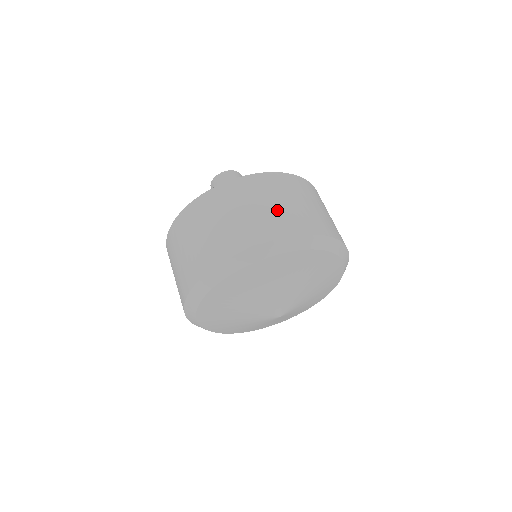
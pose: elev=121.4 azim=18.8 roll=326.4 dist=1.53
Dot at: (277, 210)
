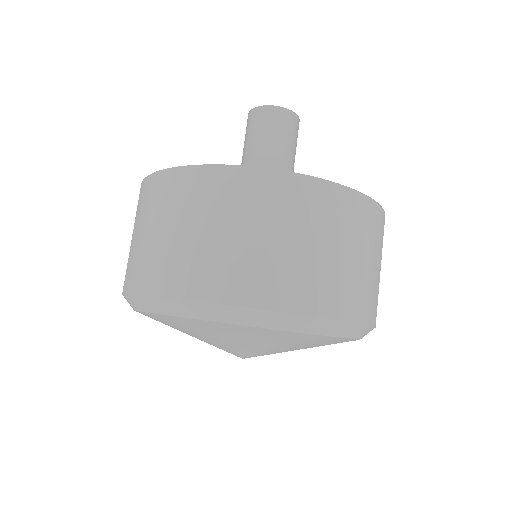
Dot at: (230, 248)
